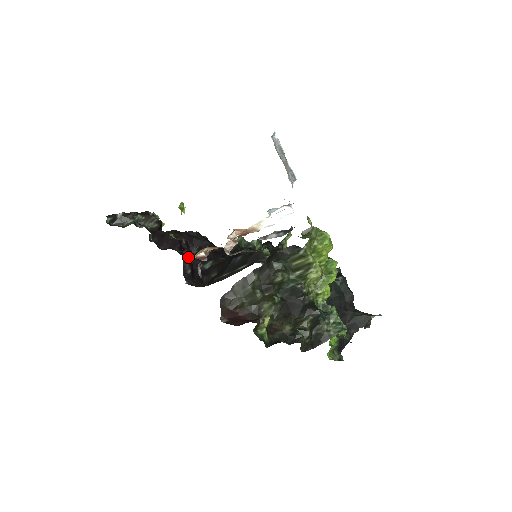
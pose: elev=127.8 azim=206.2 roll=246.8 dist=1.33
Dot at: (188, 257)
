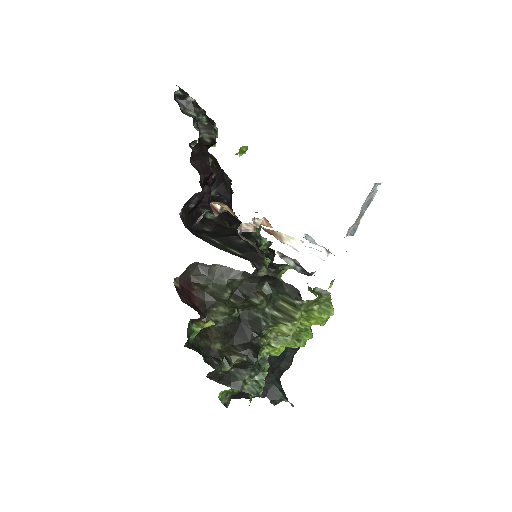
Dot at: (204, 194)
